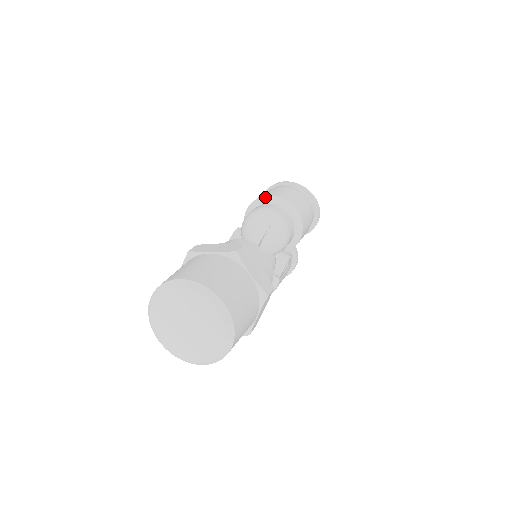
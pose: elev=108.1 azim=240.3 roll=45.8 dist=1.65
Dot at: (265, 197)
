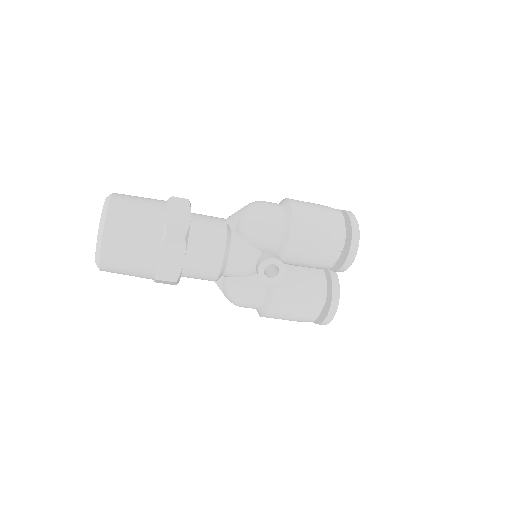
Dot at: occluded
